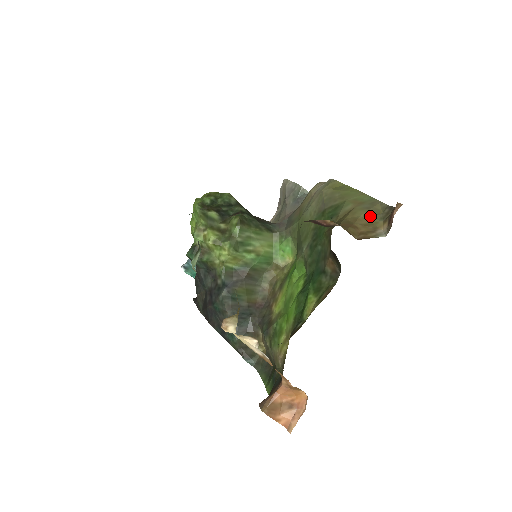
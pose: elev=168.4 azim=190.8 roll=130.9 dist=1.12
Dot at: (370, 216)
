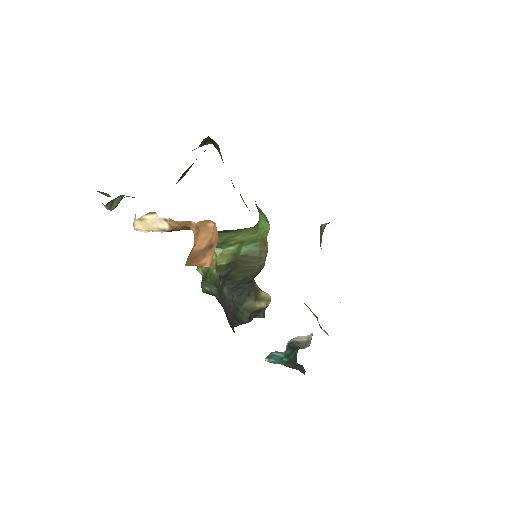
Dot at: occluded
